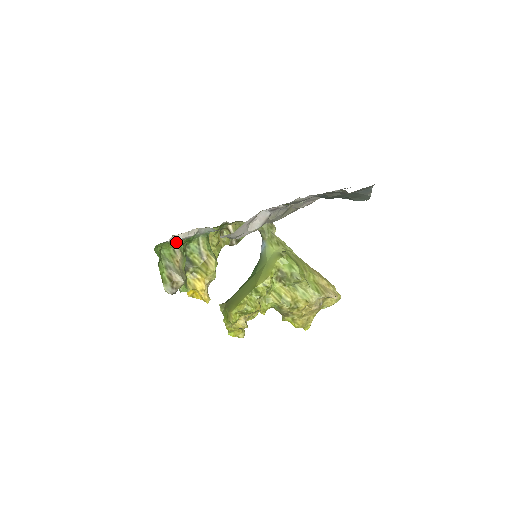
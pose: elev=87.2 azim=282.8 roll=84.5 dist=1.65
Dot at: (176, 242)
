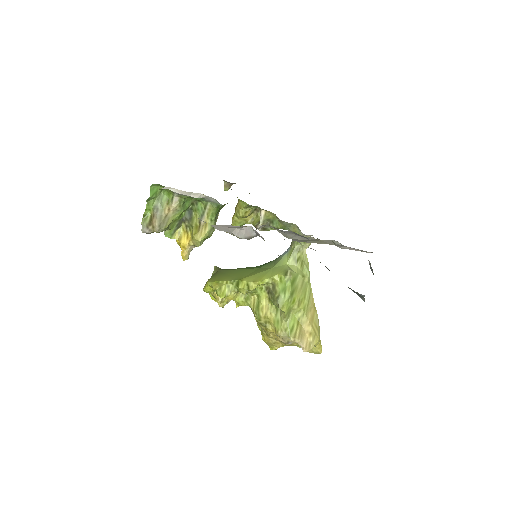
Dot at: (176, 193)
